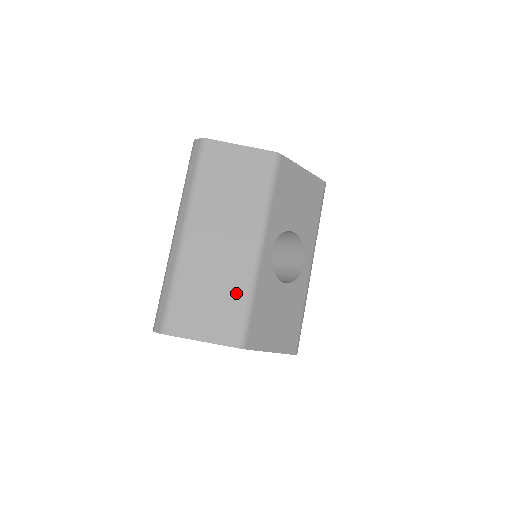
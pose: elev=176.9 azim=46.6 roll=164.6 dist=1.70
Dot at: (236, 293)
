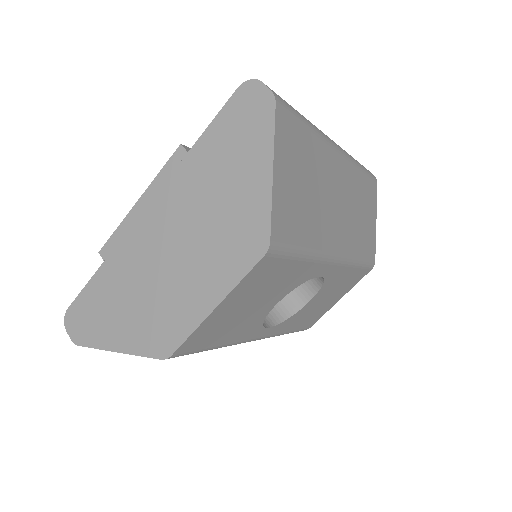
Dot at: occluded
